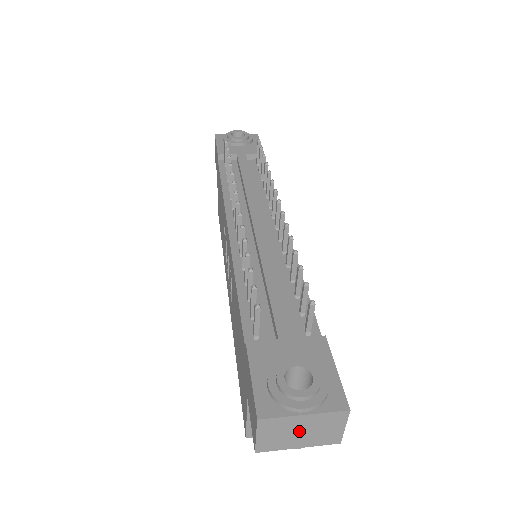
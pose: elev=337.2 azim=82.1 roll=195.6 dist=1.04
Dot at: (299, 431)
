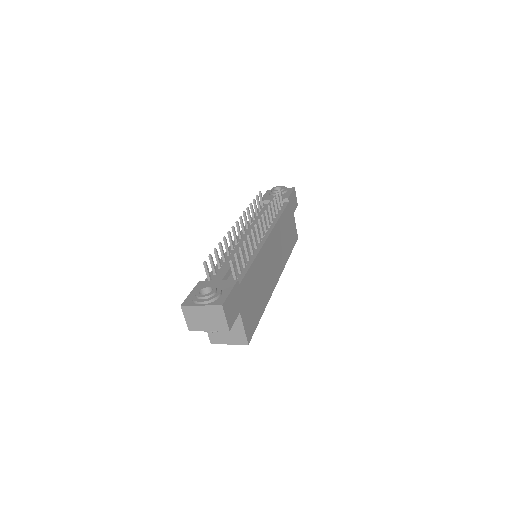
Dot at: (204, 317)
